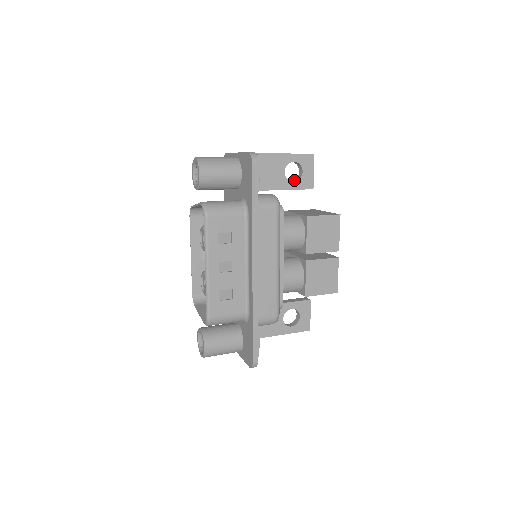
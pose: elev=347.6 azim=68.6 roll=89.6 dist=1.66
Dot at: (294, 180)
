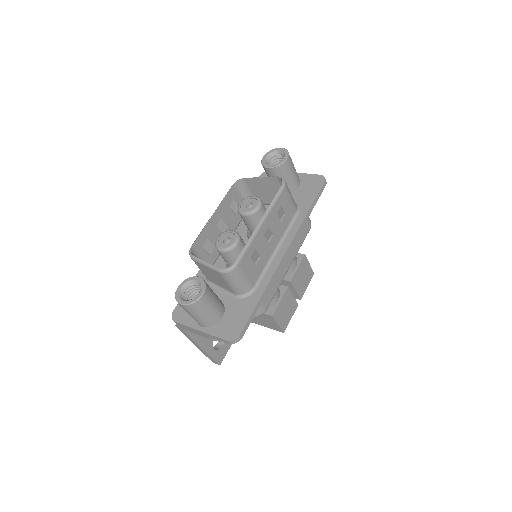
Dot at: occluded
